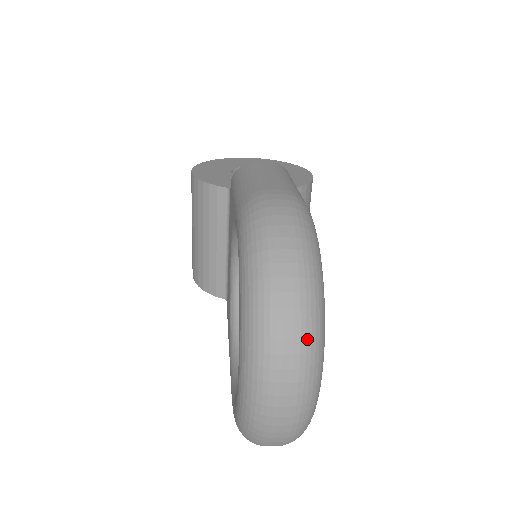
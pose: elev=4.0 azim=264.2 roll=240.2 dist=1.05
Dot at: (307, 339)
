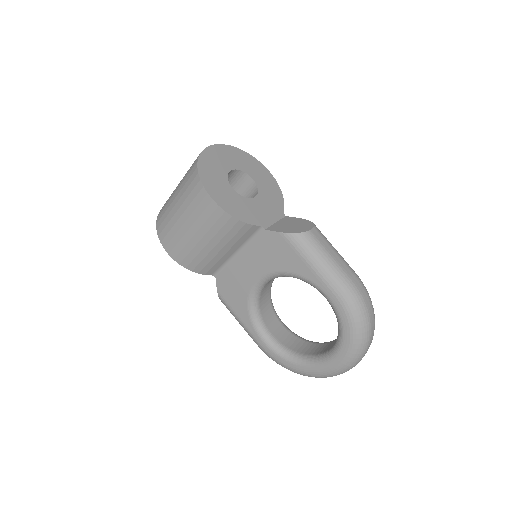
Dot at: occluded
